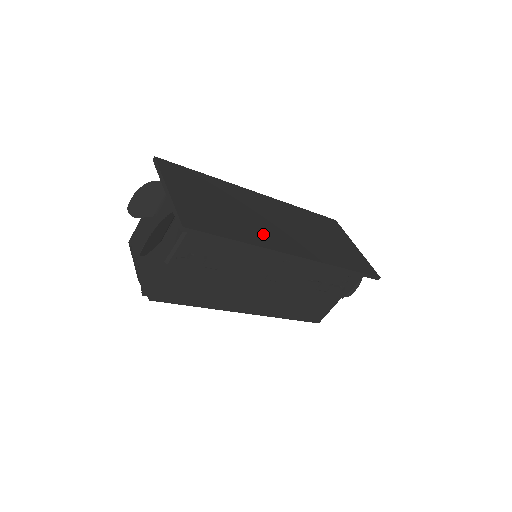
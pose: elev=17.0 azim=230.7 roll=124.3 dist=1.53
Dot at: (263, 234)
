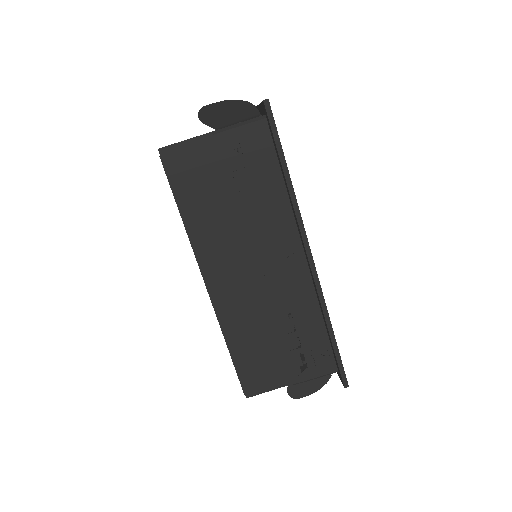
Dot at: occluded
